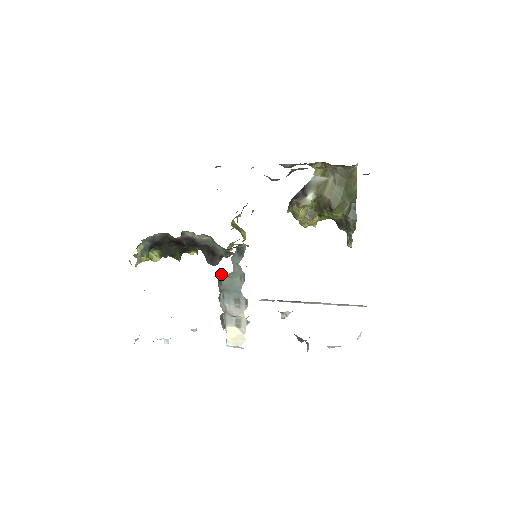
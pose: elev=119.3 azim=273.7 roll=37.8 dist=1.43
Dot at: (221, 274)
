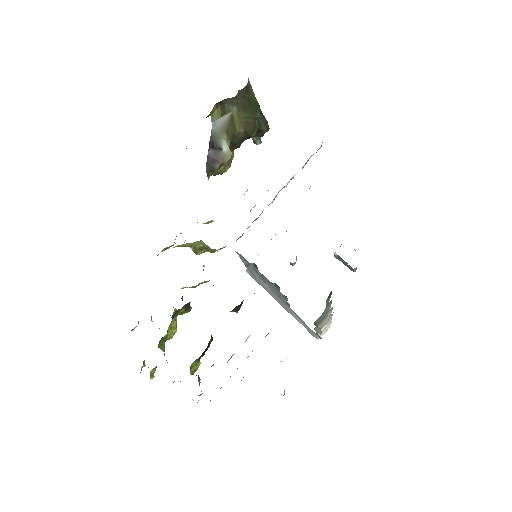
Dot at: (314, 322)
